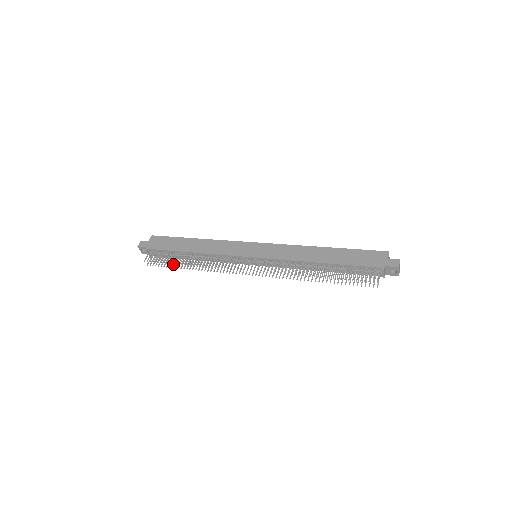
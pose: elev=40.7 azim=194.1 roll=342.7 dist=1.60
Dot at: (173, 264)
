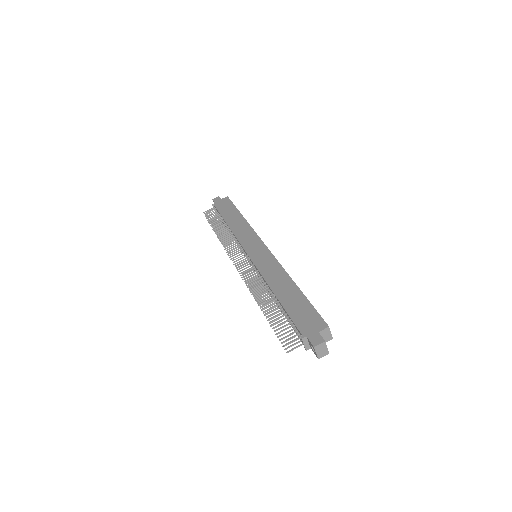
Dot at: occluded
